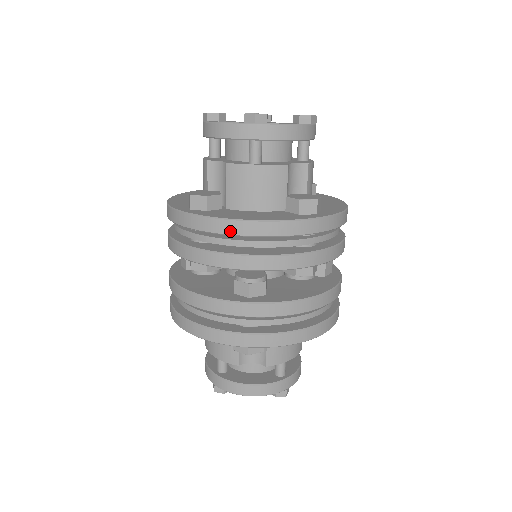
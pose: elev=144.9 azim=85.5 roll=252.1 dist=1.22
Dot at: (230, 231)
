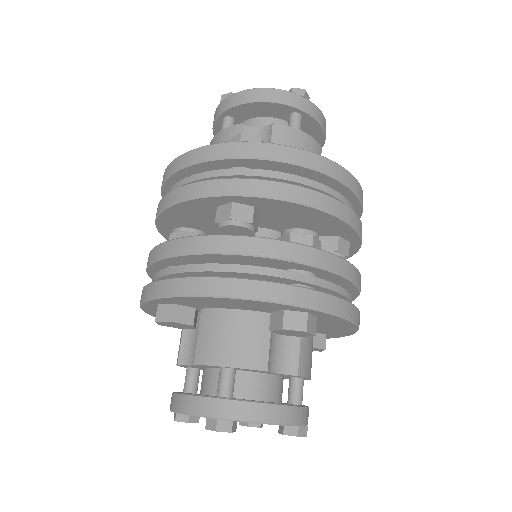
Dot at: (163, 181)
